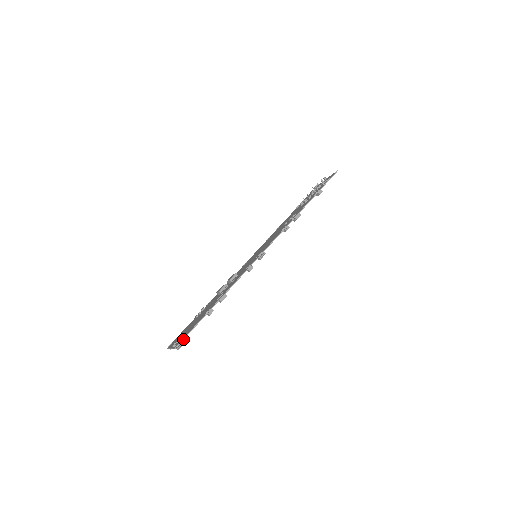
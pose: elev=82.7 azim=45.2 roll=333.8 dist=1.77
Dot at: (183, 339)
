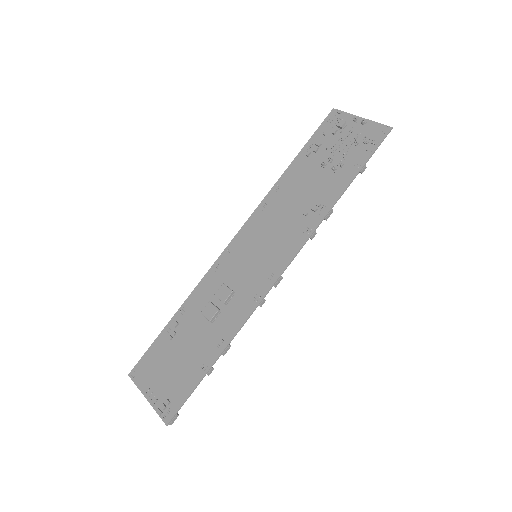
Dot at: (177, 413)
